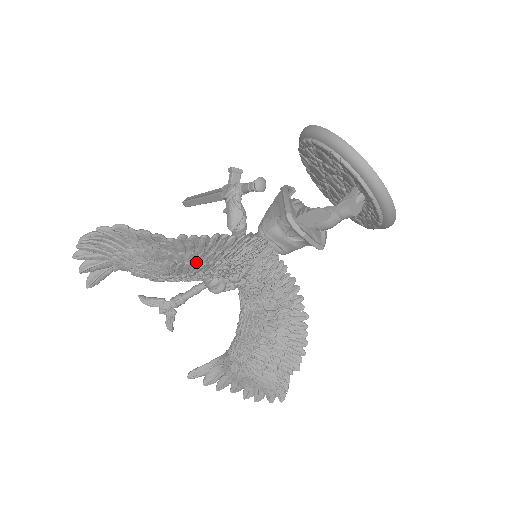
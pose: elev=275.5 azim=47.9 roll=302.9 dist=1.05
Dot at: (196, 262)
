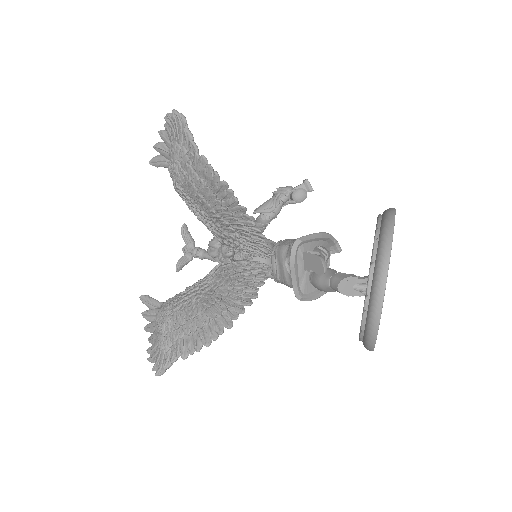
Dot at: (200, 192)
